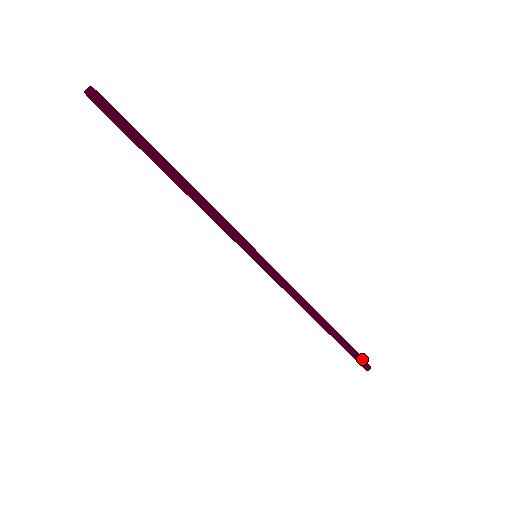
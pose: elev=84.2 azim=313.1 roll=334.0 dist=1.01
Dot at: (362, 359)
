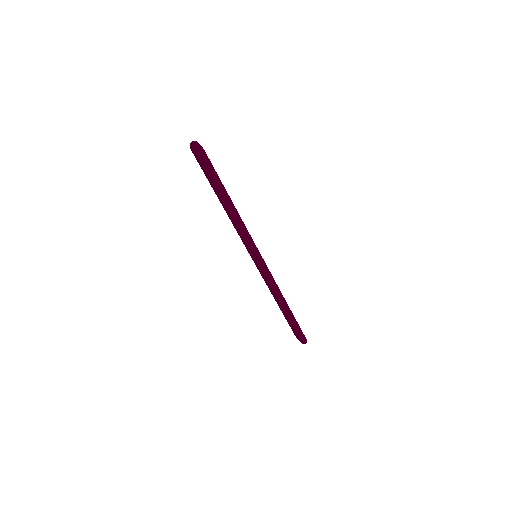
Dot at: (303, 334)
